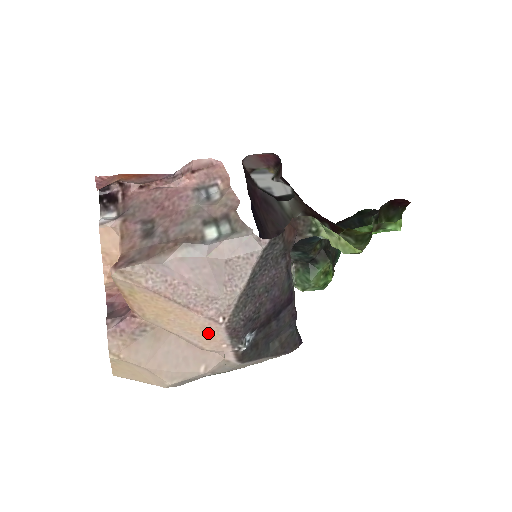
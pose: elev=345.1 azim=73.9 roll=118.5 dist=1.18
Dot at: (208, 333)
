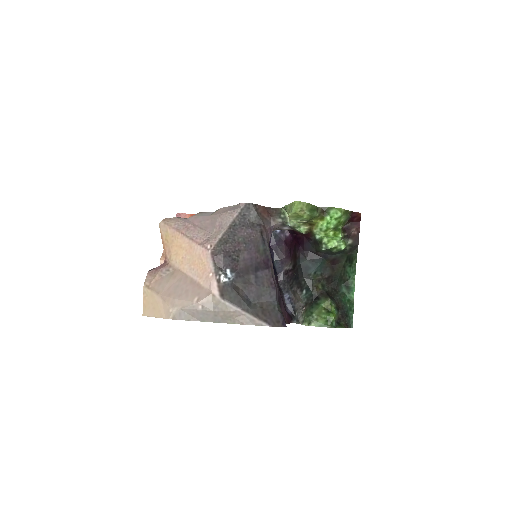
Dot at: (202, 263)
